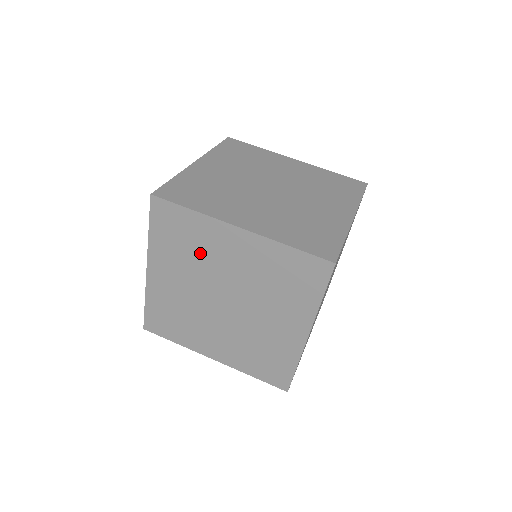
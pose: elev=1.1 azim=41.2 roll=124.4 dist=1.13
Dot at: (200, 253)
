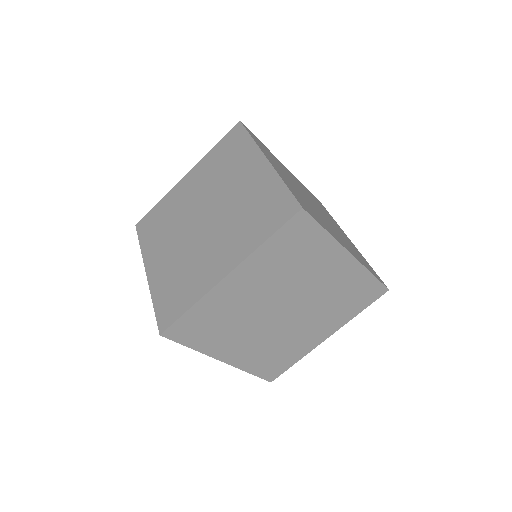
Dot at: (173, 215)
